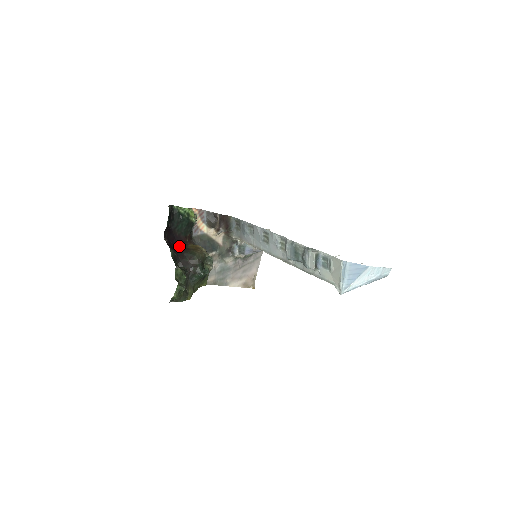
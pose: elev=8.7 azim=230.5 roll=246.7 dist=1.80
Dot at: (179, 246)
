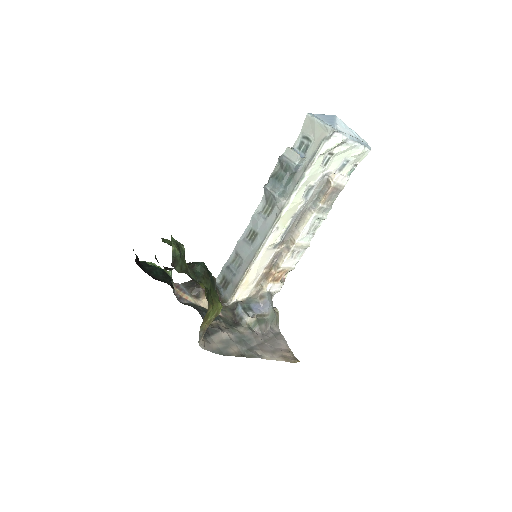
Dot at: occluded
